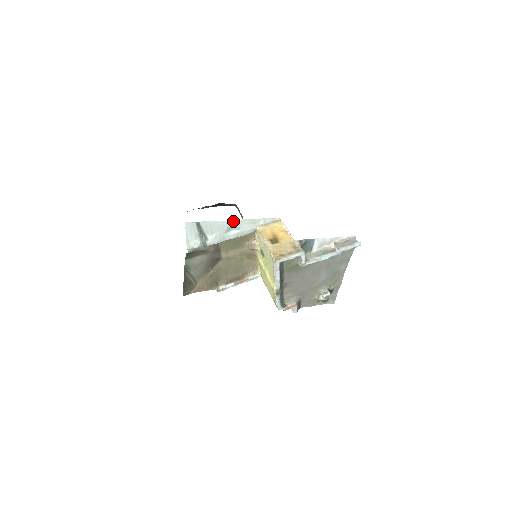
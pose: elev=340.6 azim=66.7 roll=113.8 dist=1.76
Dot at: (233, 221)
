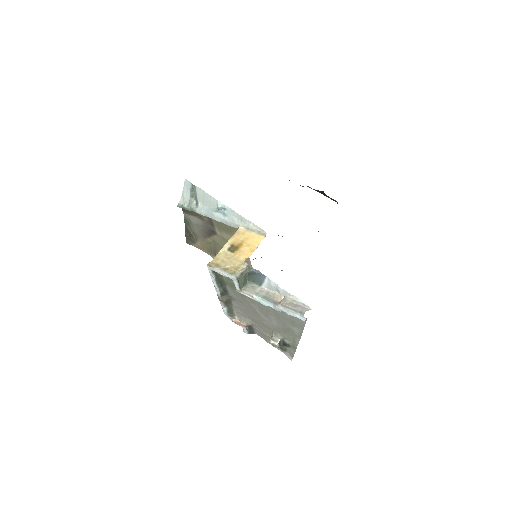
Dot at: (224, 205)
